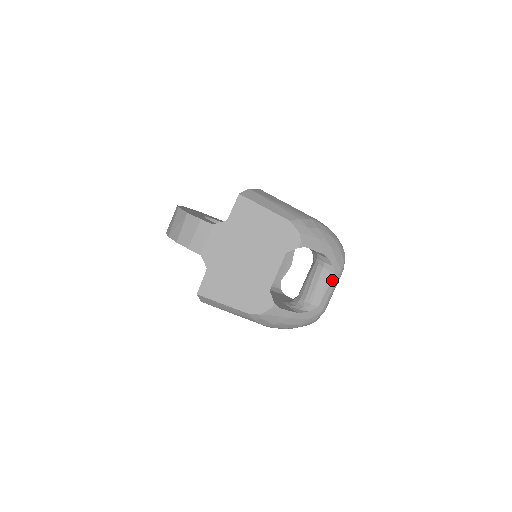
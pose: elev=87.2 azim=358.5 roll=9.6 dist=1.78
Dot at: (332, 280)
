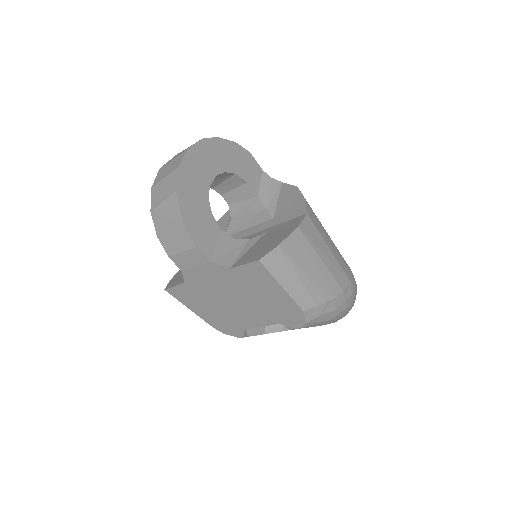
Dot at: occluded
